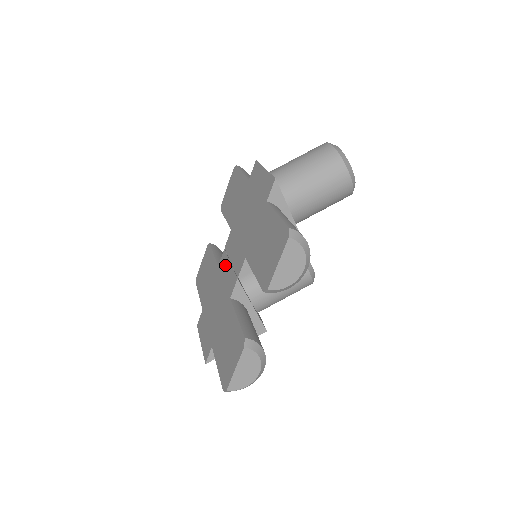
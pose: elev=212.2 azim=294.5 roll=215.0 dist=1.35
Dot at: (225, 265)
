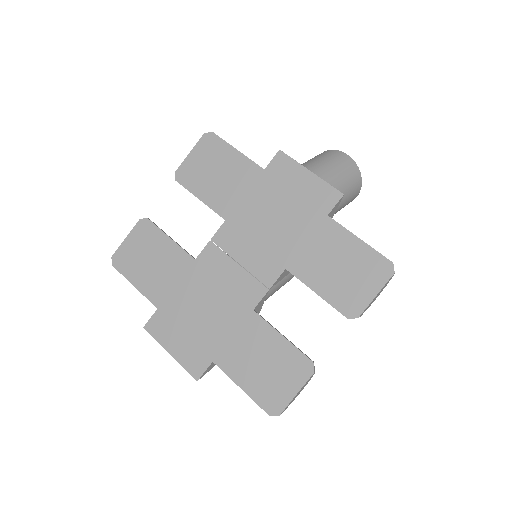
Dot at: (222, 264)
